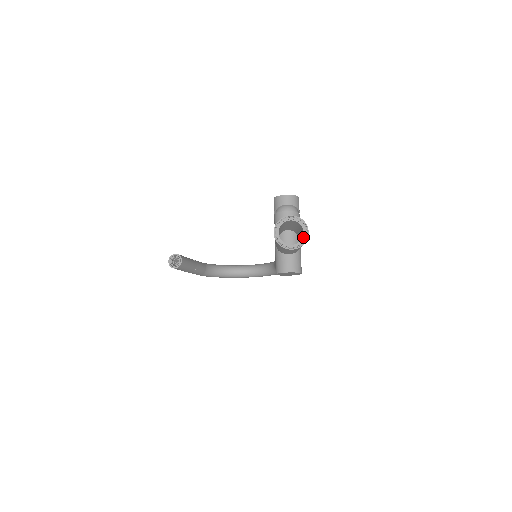
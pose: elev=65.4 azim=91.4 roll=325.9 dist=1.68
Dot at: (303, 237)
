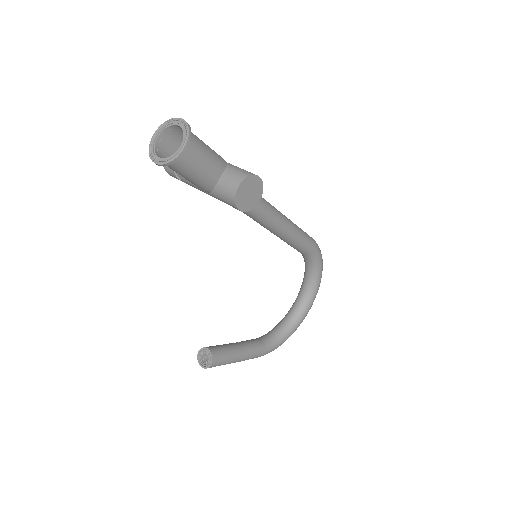
Dot at: (182, 128)
